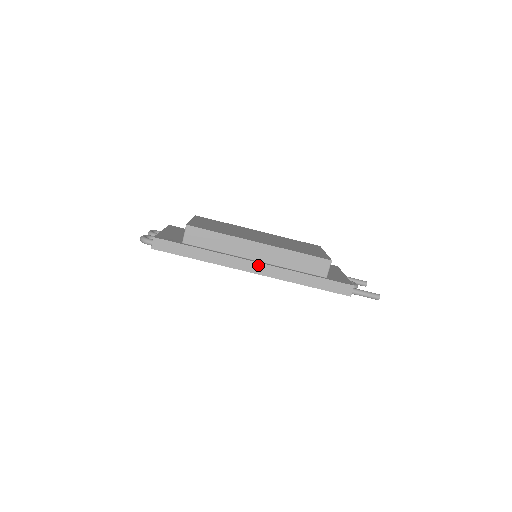
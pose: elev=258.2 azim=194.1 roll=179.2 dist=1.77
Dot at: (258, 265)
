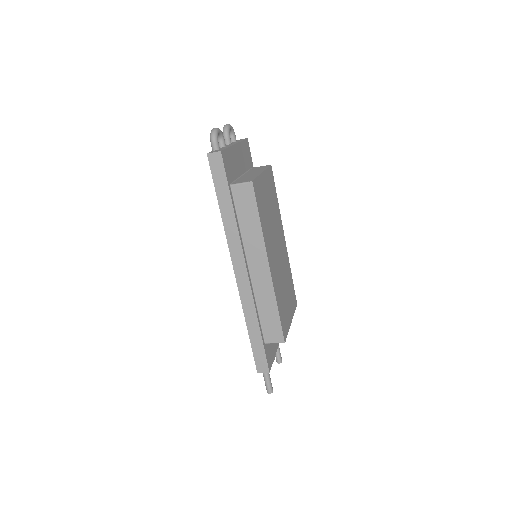
Dot at: (245, 275)
